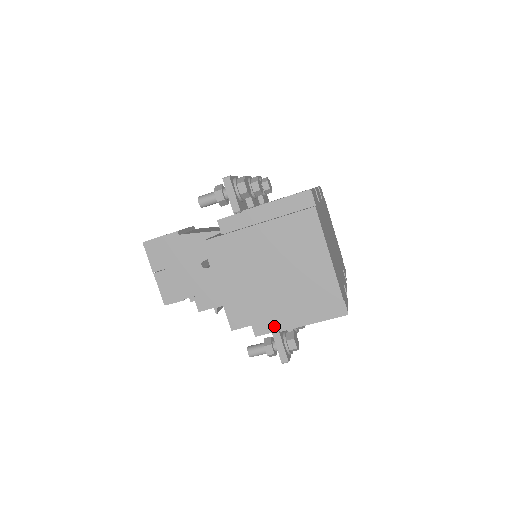
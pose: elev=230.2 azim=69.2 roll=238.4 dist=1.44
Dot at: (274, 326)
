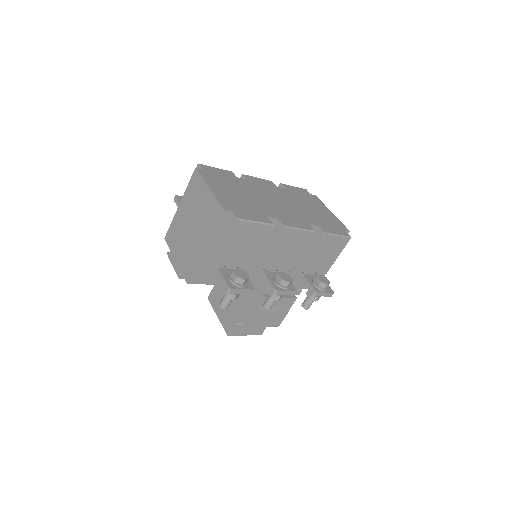
Dot at: (209, 264)
